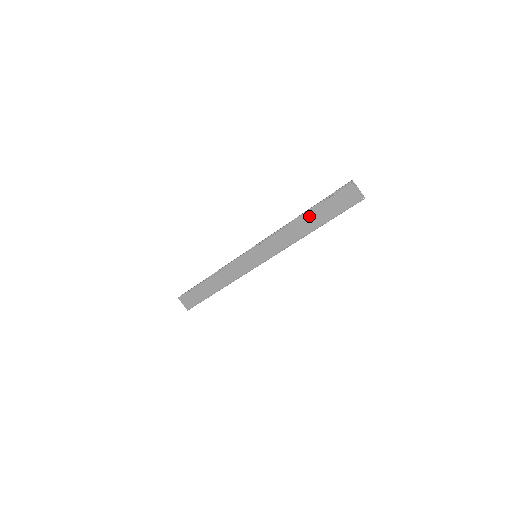
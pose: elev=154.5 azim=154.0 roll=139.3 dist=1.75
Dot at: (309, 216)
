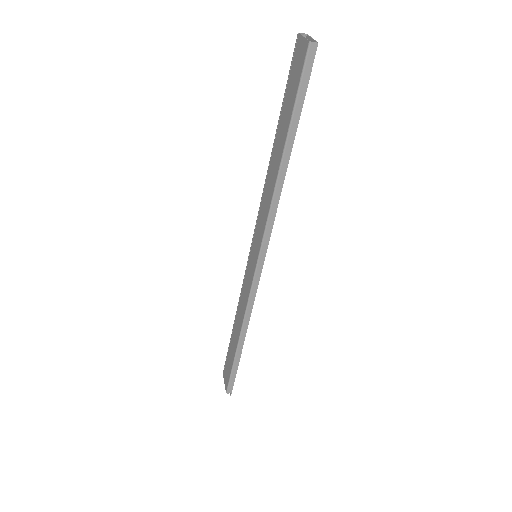
Dot at: (277, 138)
